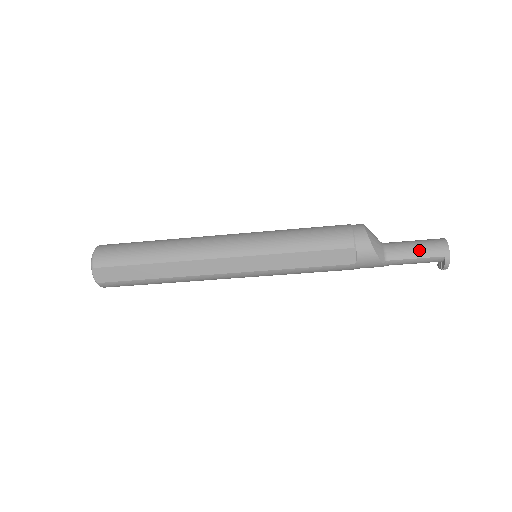
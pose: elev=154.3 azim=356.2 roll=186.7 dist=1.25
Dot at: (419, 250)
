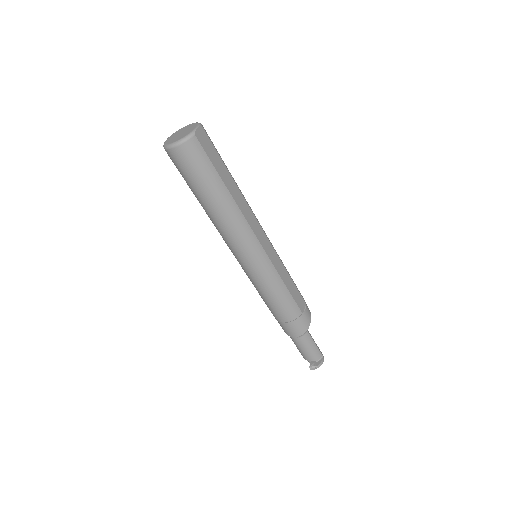
Dot at: occluded
